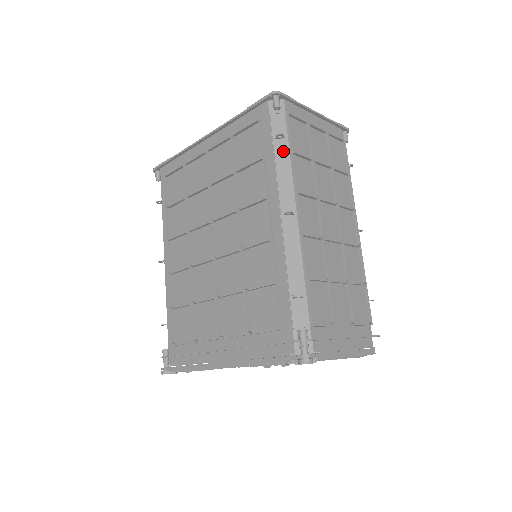
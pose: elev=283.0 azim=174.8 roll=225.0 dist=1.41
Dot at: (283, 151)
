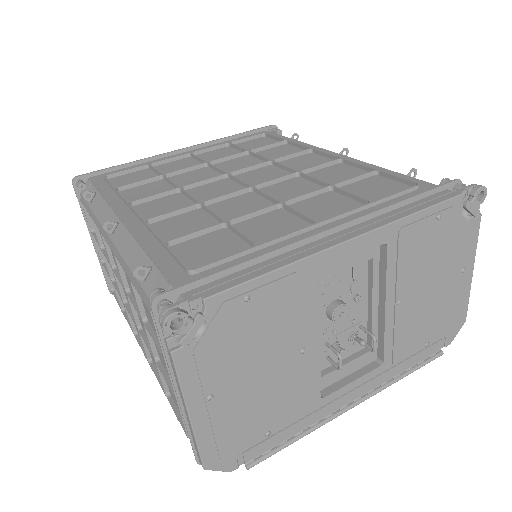
Dot at: occluded
